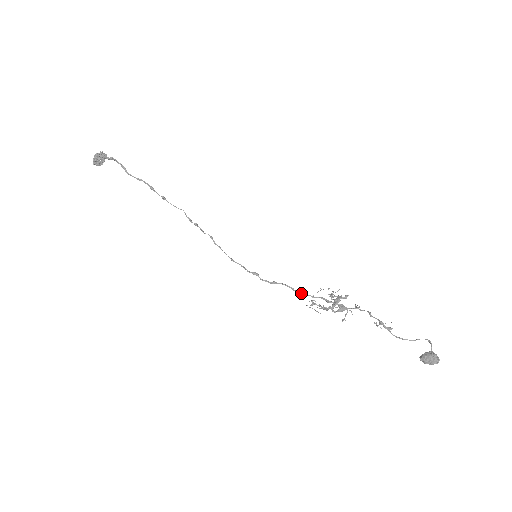
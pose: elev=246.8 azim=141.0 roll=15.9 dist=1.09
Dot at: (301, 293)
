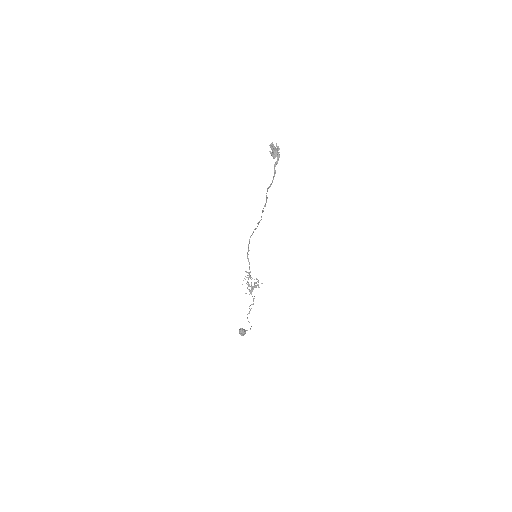
Dot at: (249, 274)
